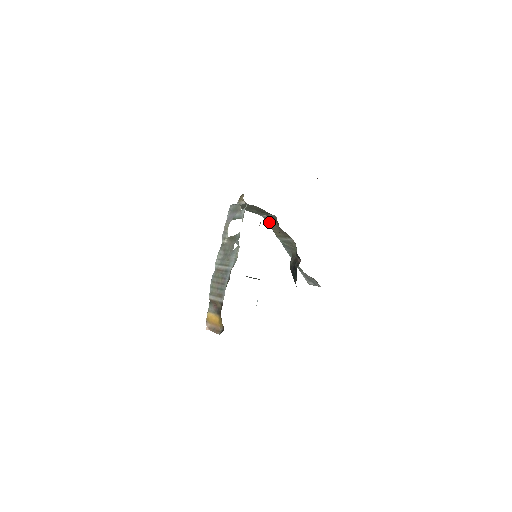
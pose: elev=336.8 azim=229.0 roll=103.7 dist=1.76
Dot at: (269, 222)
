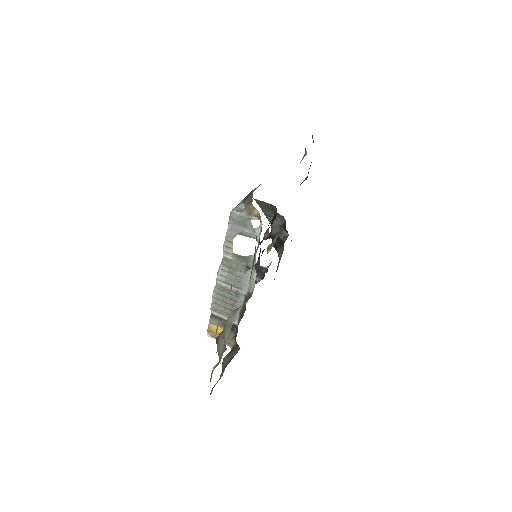
Dot at: (259, 202)
